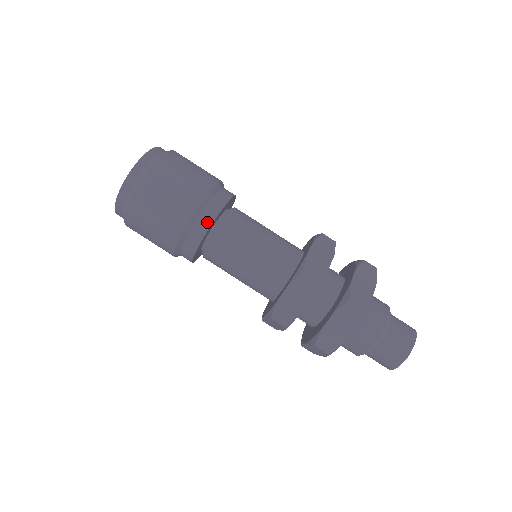
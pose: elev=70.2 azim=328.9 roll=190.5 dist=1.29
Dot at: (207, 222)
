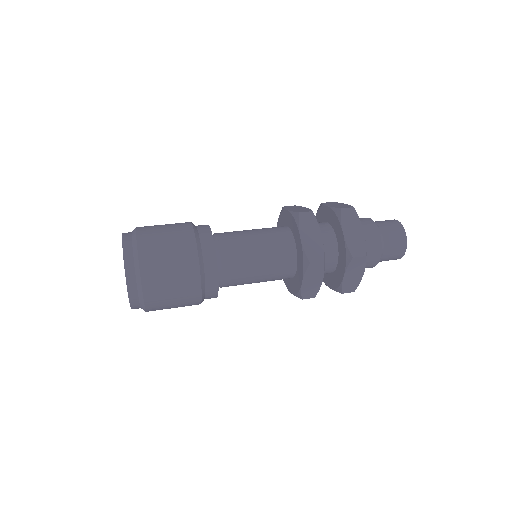
Dot at: (208, 239)
